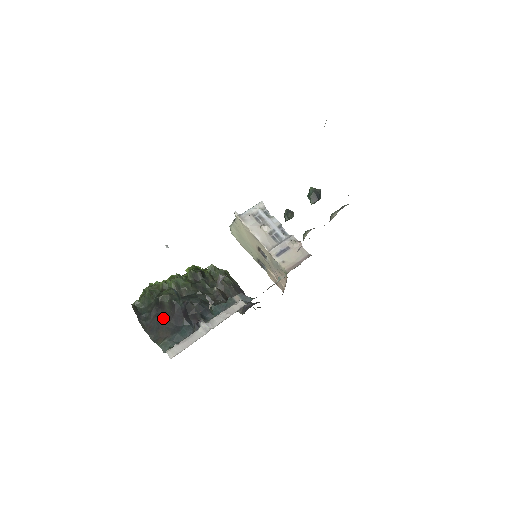
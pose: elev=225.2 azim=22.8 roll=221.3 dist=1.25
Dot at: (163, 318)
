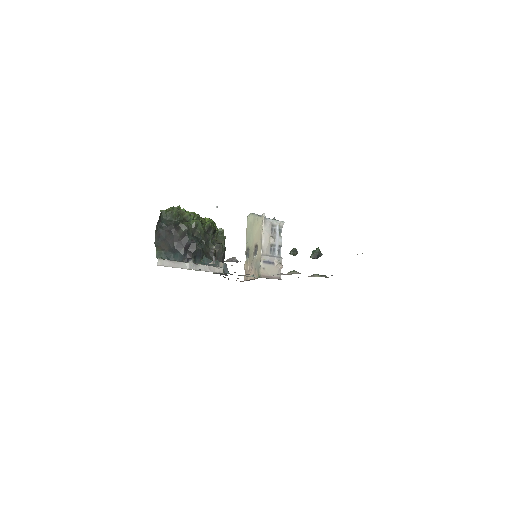
Dot at: (172, 236)
